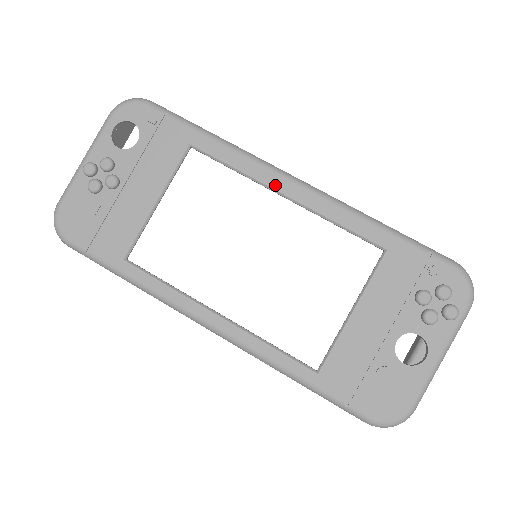
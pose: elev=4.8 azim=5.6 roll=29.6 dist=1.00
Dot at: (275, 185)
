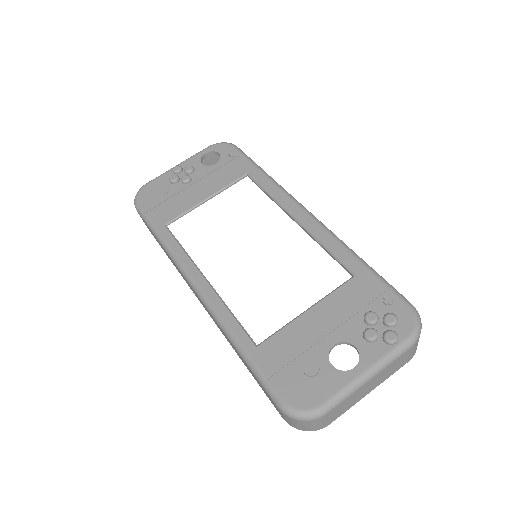
Dot at: (292, 210)
